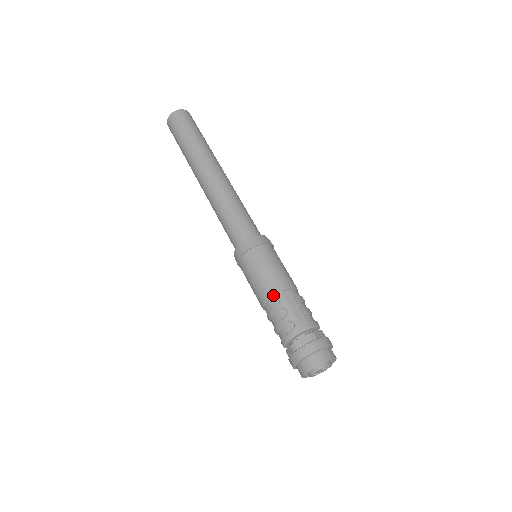
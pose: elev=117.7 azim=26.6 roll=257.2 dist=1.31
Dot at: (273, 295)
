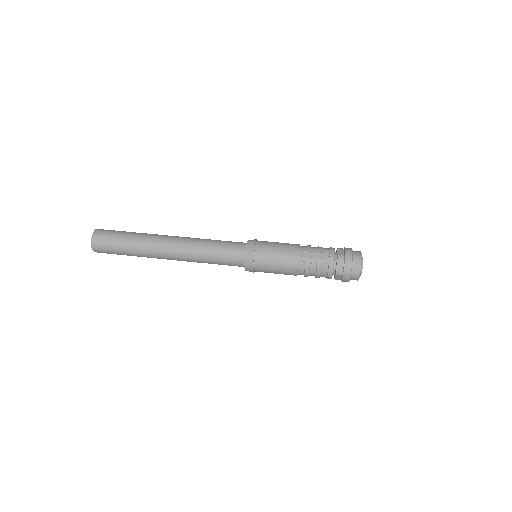
Dot at: (297, 264)
